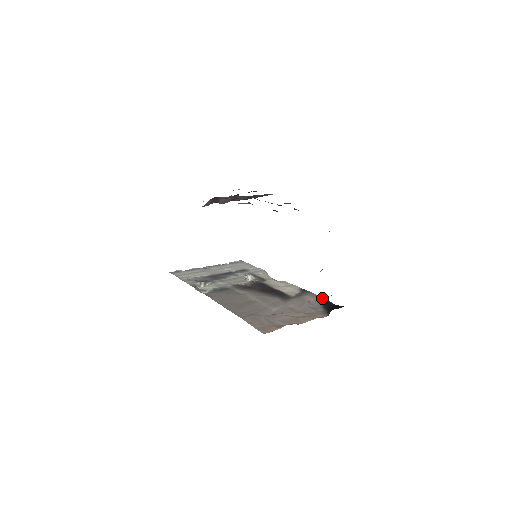
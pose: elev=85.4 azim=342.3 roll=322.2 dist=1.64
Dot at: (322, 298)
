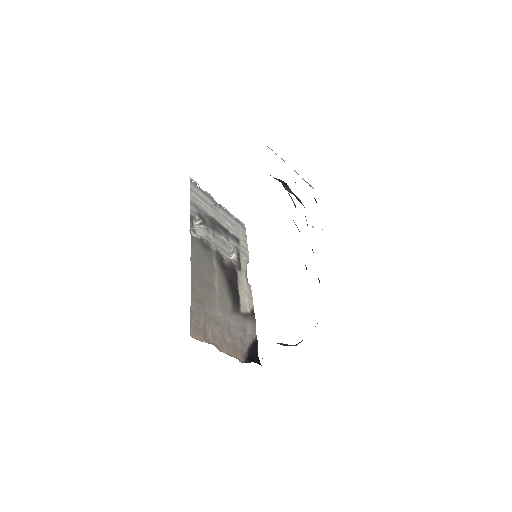
Dot at: (256, 337)
